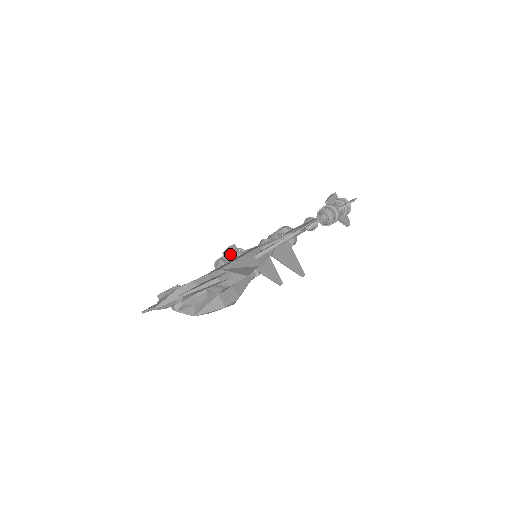
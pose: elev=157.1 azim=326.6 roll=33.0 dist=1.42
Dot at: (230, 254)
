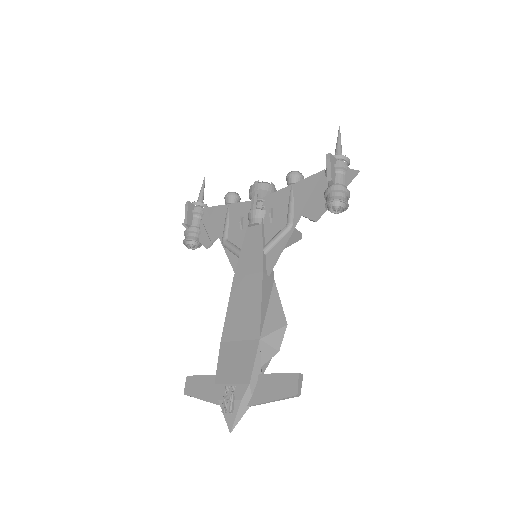
Dot at: (192, 220)
